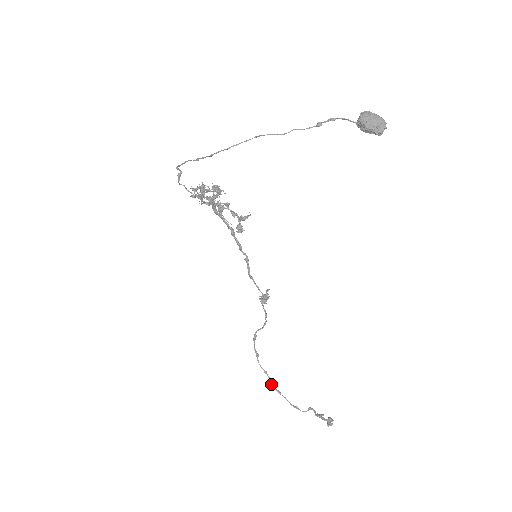
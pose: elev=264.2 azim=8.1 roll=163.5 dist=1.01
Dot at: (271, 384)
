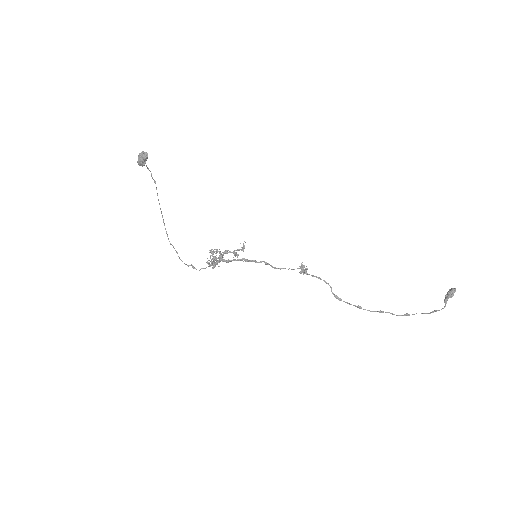
Dot at: occluded
